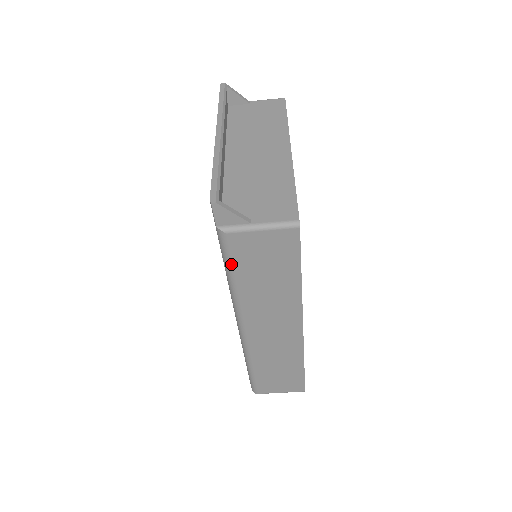
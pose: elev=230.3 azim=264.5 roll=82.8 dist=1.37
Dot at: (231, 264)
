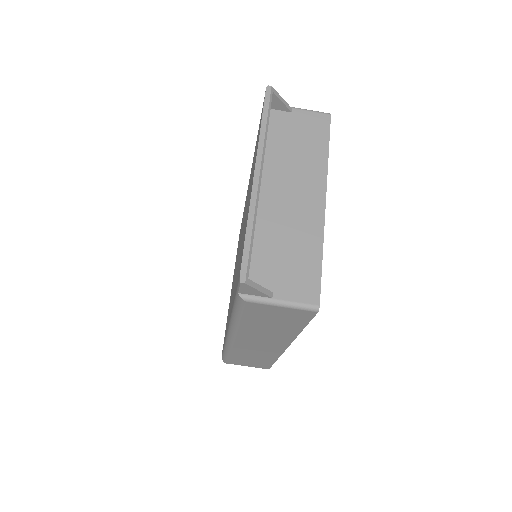
Dot at: (241, 314)
